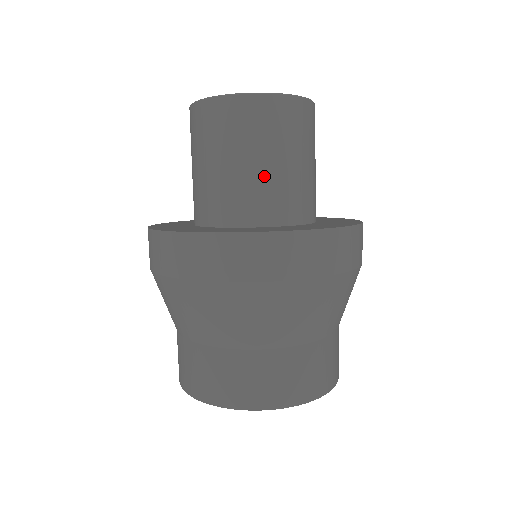
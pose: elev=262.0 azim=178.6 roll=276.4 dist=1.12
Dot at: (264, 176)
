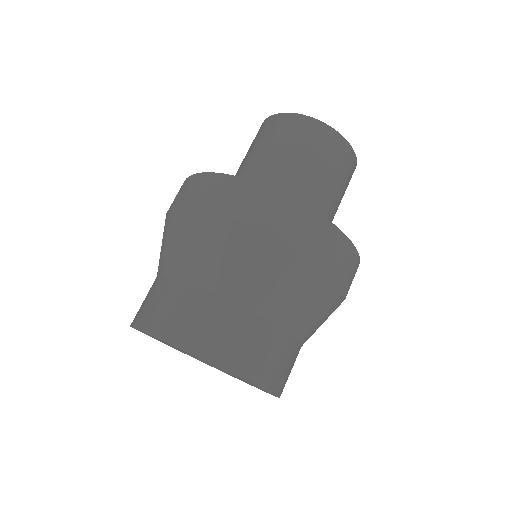
Dot at: (332, 205)
